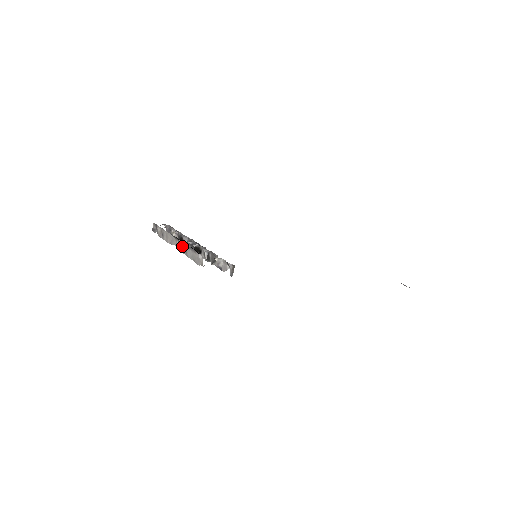
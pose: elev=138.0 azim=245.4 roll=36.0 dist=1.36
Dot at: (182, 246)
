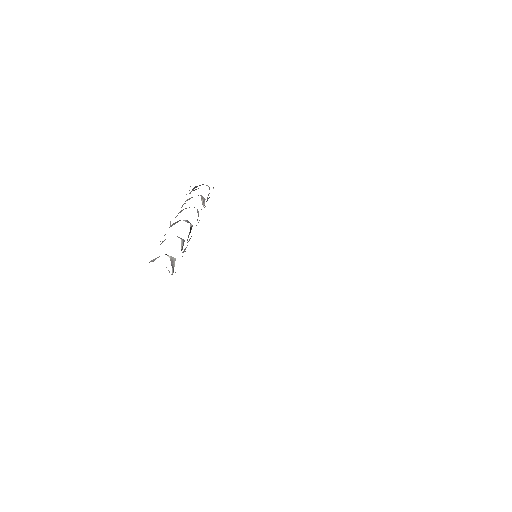
Dot at: occluded
